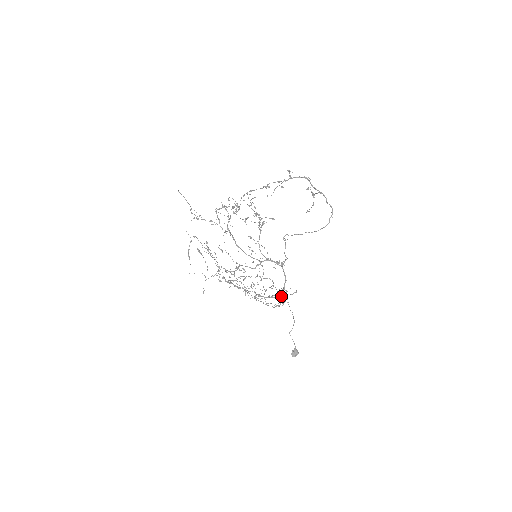
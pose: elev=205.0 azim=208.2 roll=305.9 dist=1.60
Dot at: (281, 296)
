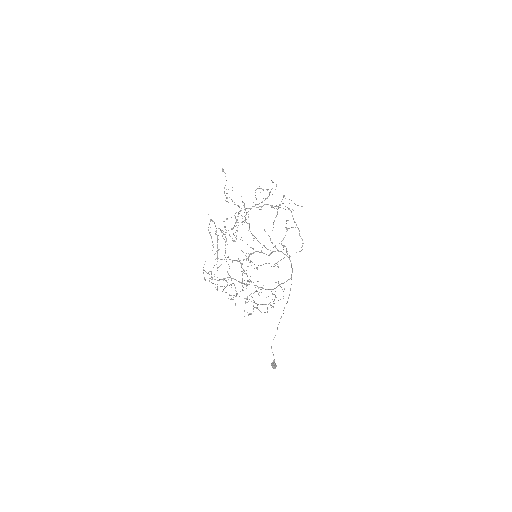
Dot at: (266, 304)
